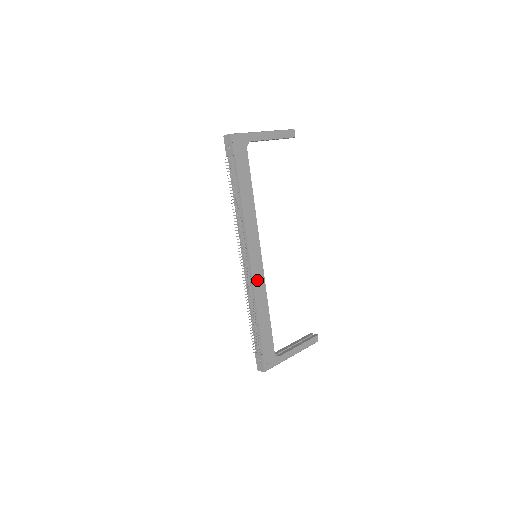
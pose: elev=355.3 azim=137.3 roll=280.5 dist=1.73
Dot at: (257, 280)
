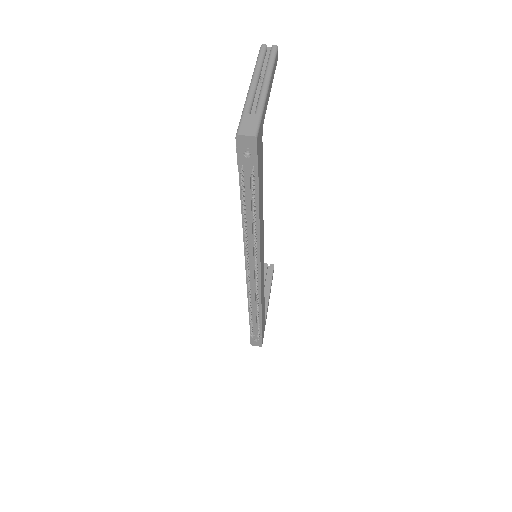
Dot at: (262, 282)
